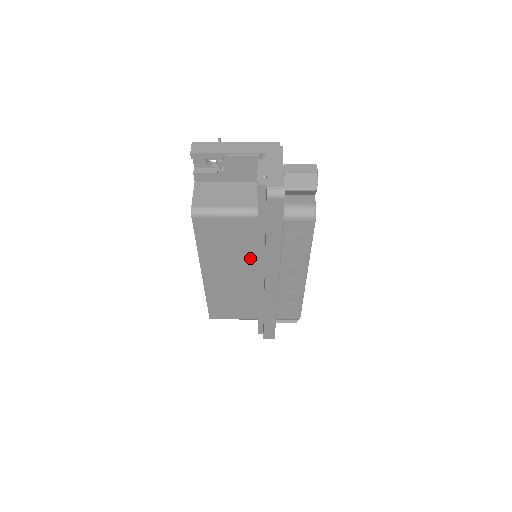
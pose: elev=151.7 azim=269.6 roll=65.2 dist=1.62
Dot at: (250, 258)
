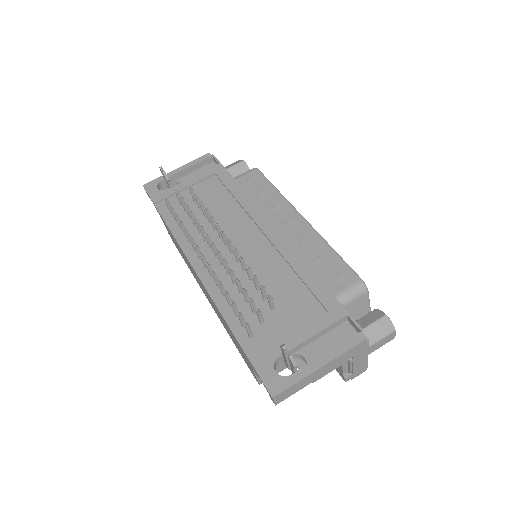
Dot at: occluded
